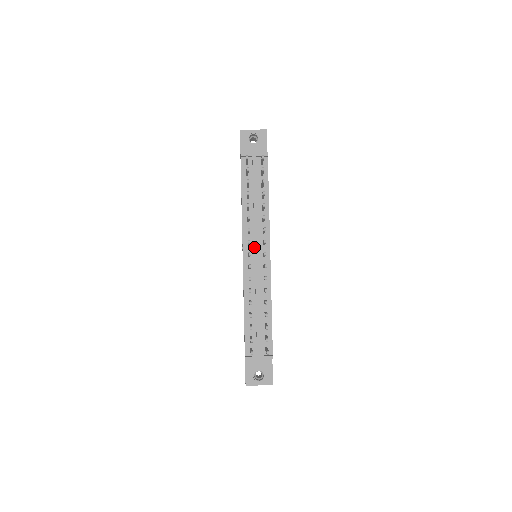
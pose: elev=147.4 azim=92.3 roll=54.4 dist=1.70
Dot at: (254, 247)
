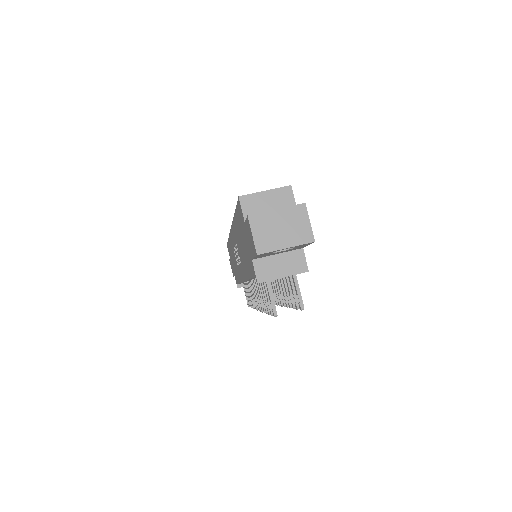
Dot at: occluded
